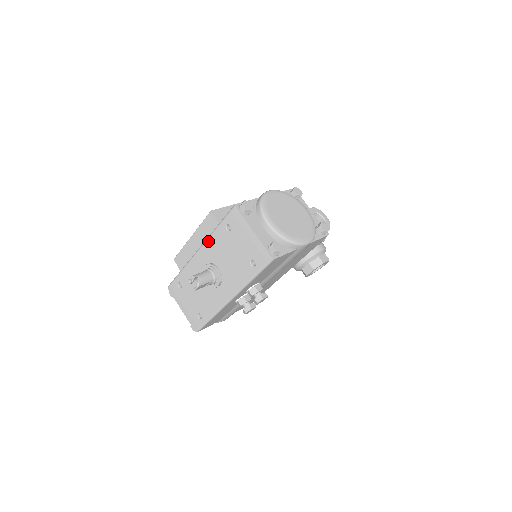
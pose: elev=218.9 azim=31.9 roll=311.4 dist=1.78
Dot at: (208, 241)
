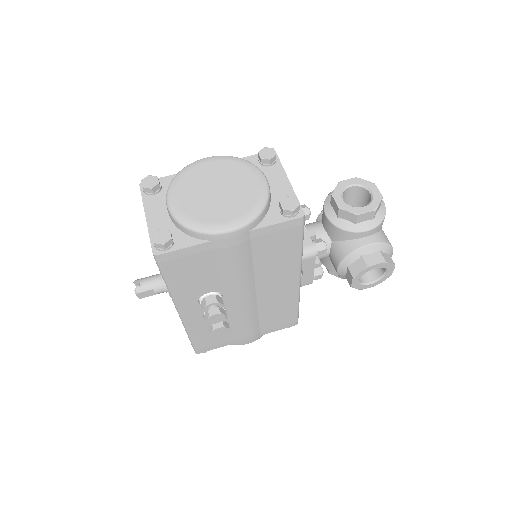
Dot at: occluded
